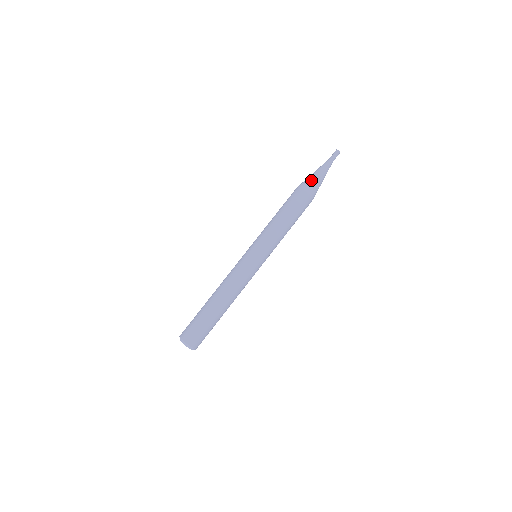
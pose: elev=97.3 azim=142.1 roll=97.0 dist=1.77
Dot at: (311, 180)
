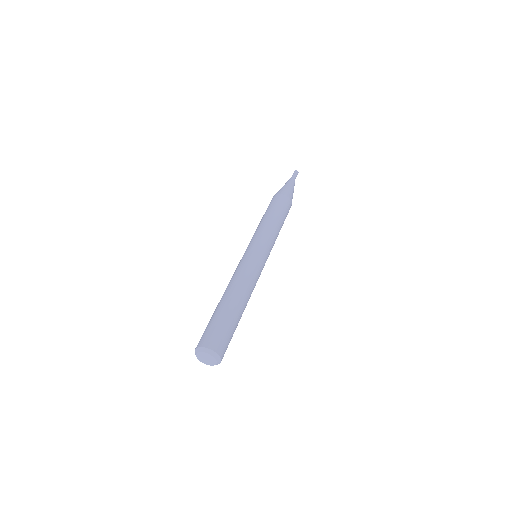
Dot at: (279, 190)
